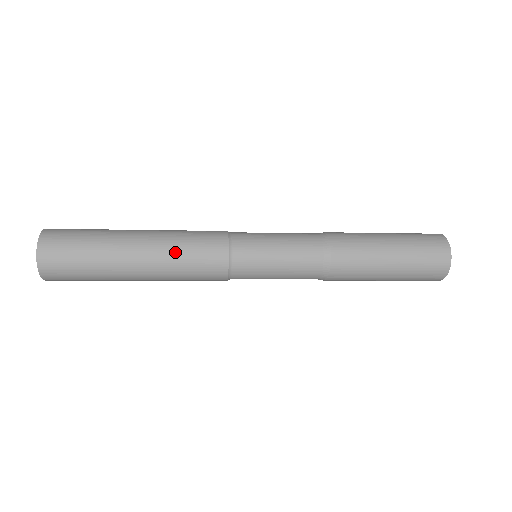
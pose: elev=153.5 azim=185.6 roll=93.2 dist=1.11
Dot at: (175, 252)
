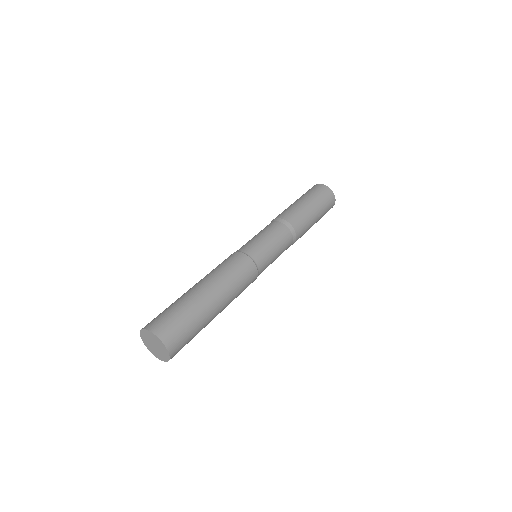
Dot at: (223, 275)
